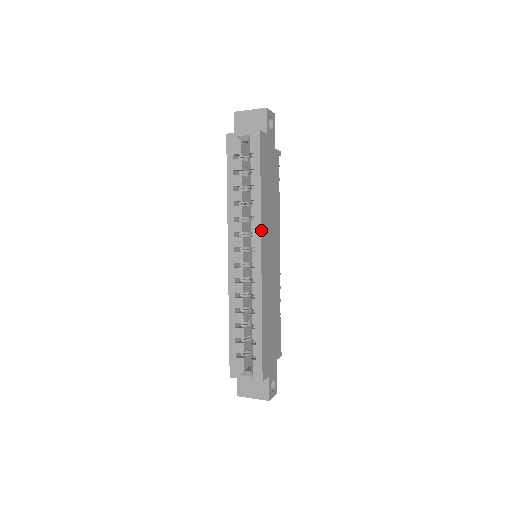
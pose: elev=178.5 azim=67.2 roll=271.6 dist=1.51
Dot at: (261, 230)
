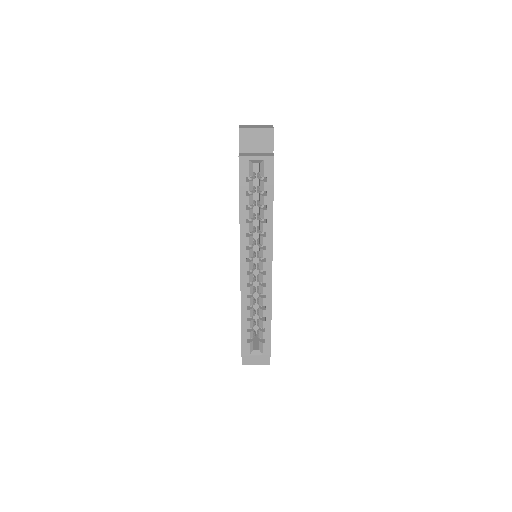
Dot at: (272, 244)
